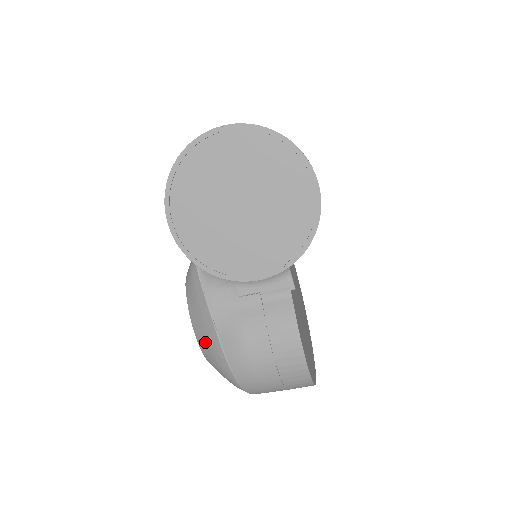
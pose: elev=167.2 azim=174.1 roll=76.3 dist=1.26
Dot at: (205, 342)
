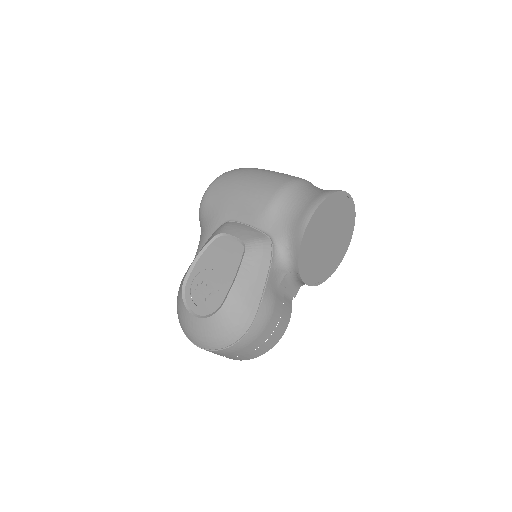
Dot at: (242, 299)
